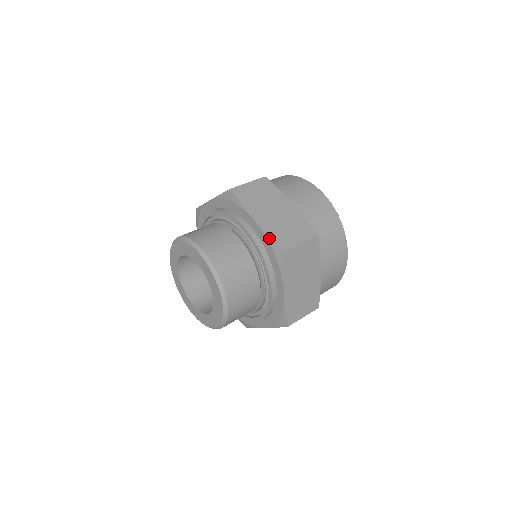
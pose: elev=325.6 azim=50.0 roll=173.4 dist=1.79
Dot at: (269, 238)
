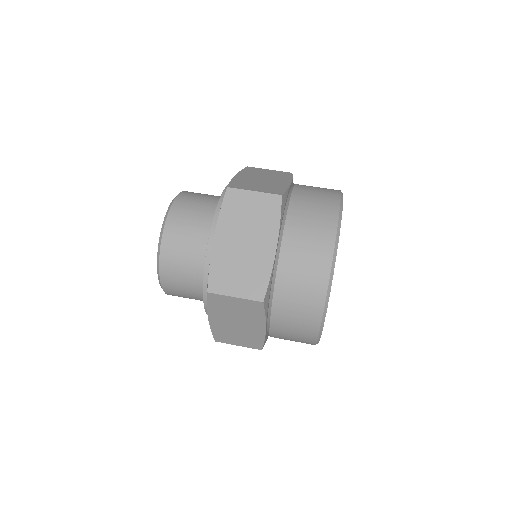
Dot at: (209, 267)
